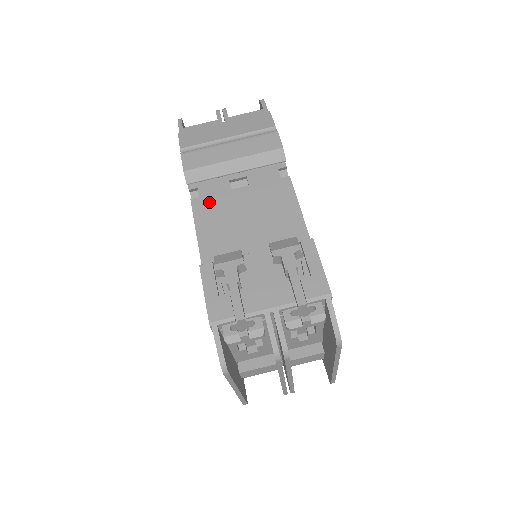
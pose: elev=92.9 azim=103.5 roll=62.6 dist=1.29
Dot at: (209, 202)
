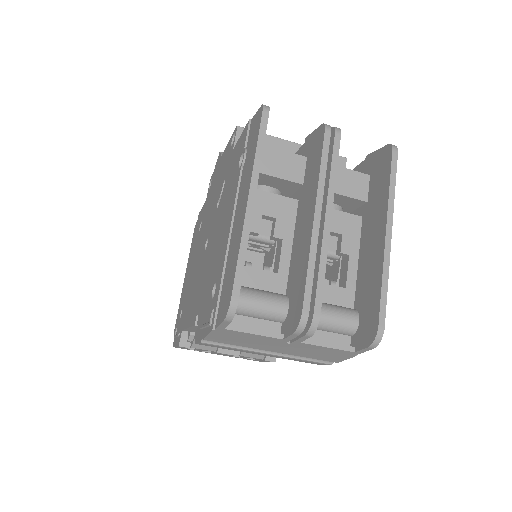
Dot at: occluded
